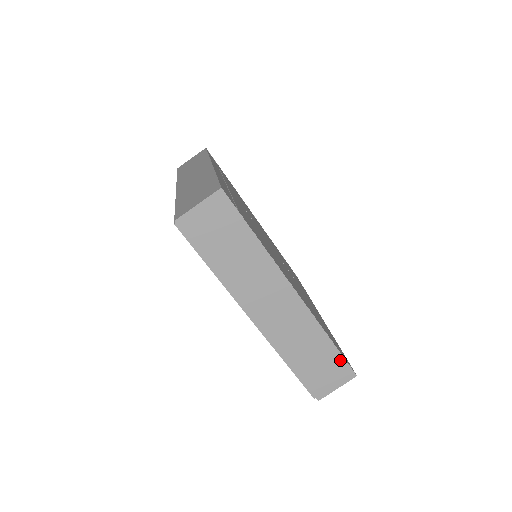
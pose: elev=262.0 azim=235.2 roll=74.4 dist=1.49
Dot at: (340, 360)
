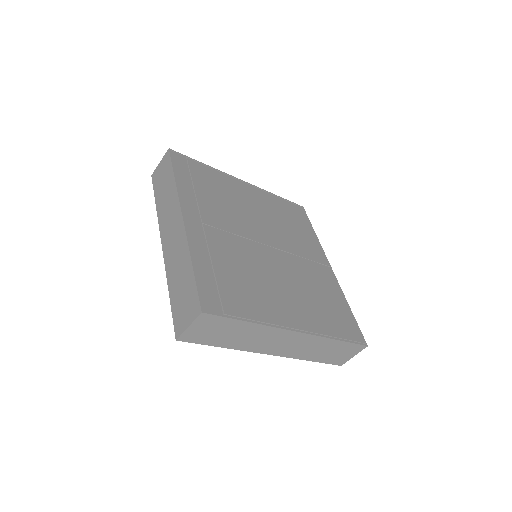
Dot at: (350, 345)
